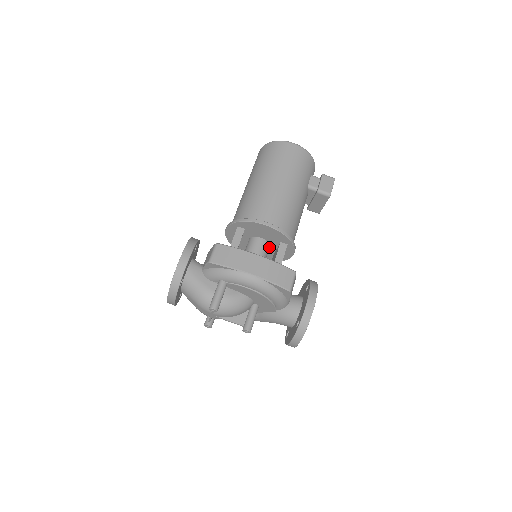
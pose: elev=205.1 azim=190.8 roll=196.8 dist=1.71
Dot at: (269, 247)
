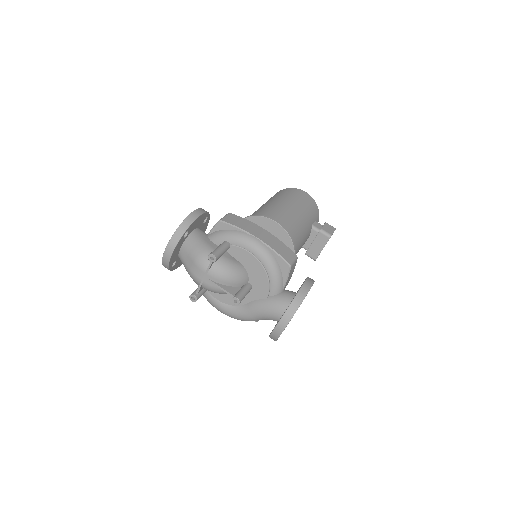
Dot at: occluded
